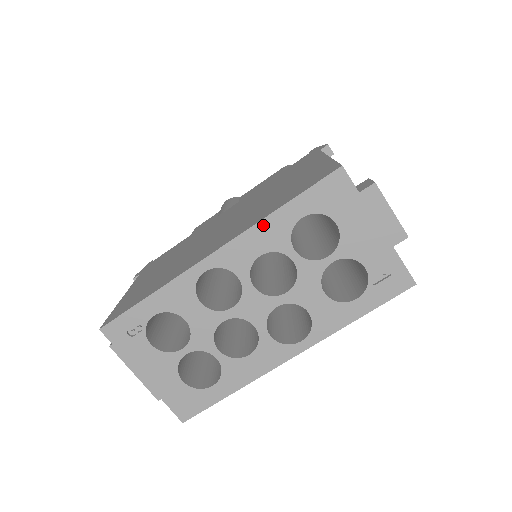
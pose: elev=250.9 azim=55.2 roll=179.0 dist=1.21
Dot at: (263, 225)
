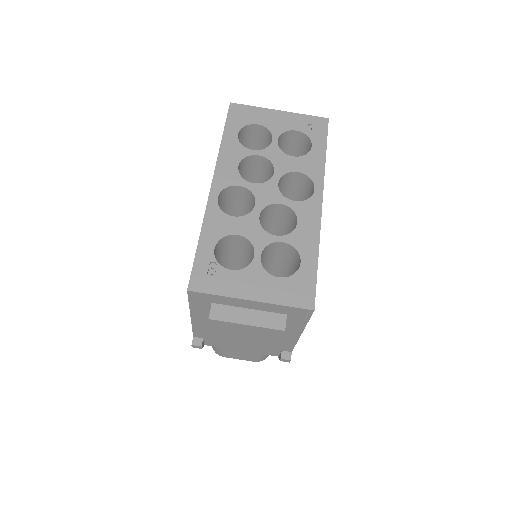
Dot at: (223, 152)
